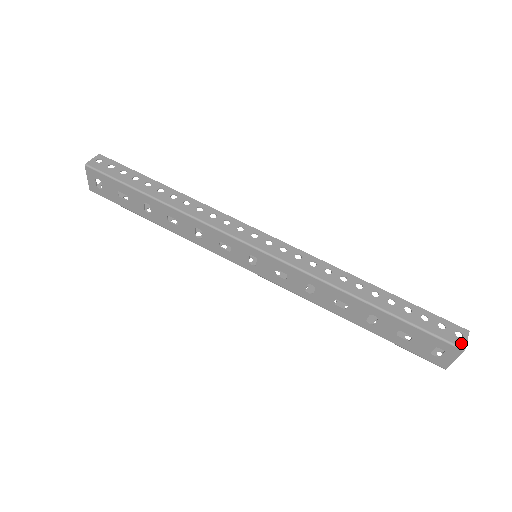
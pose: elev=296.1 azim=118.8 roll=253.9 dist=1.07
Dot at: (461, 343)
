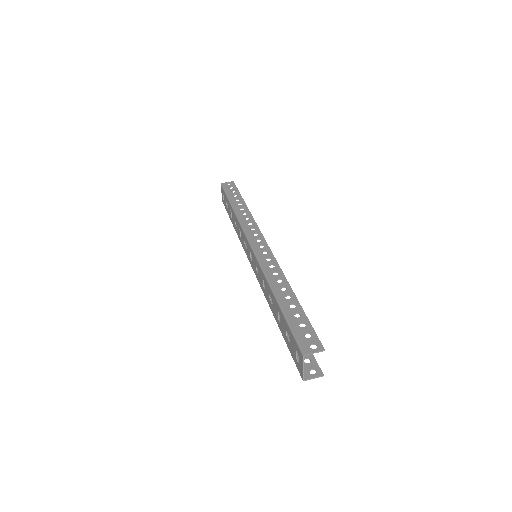
Dot at: (307, 350)
